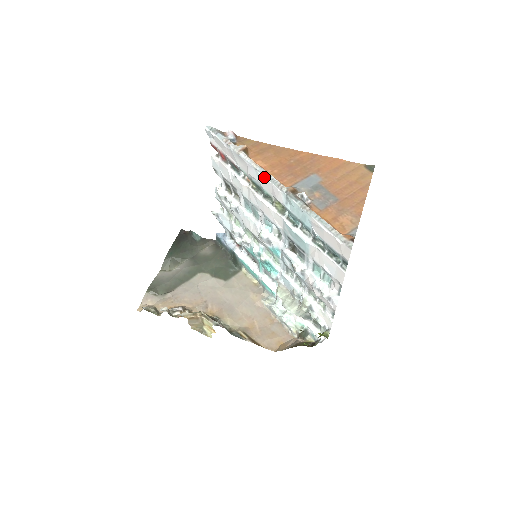
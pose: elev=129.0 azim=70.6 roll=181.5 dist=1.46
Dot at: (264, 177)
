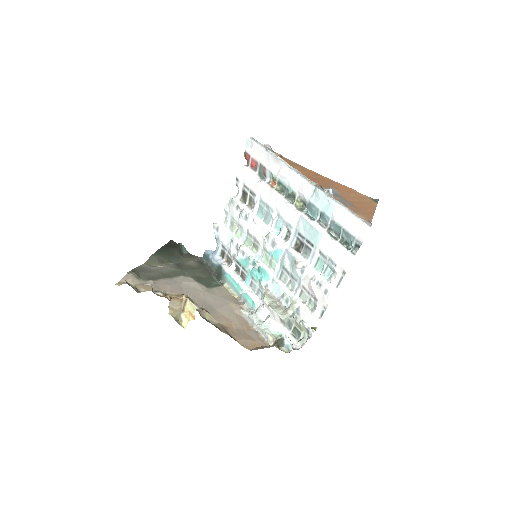
Dot at: (297, 173)
